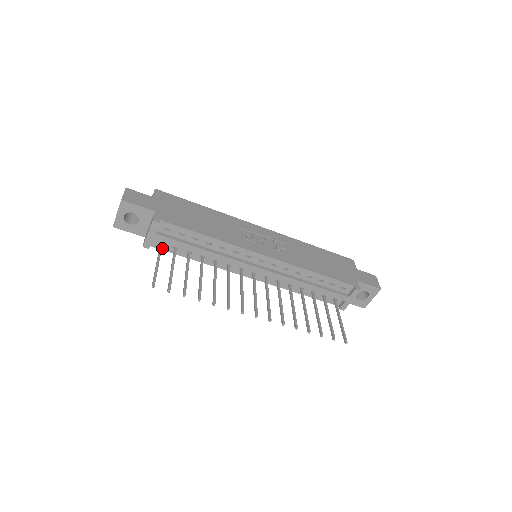
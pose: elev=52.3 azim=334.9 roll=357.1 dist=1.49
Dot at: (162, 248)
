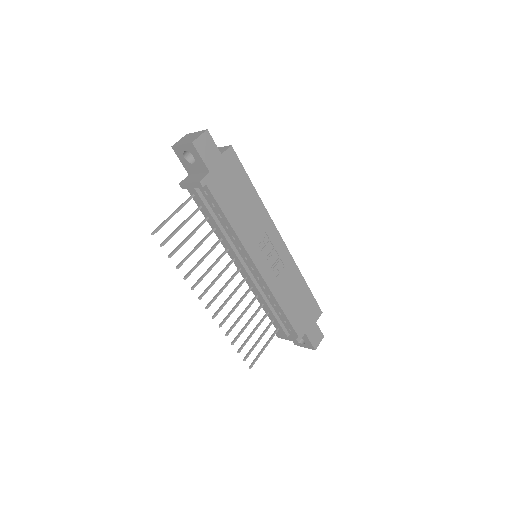
Dot at: occluded
